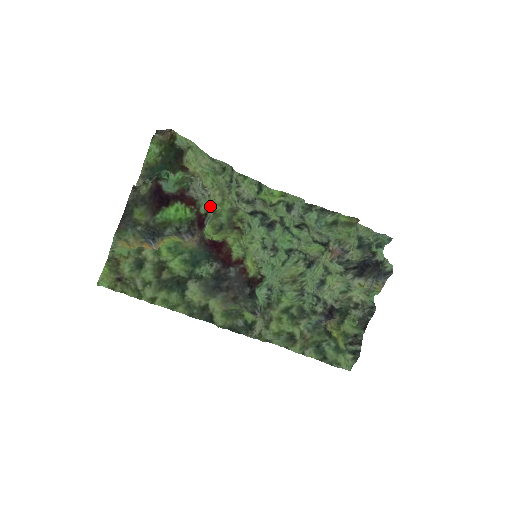
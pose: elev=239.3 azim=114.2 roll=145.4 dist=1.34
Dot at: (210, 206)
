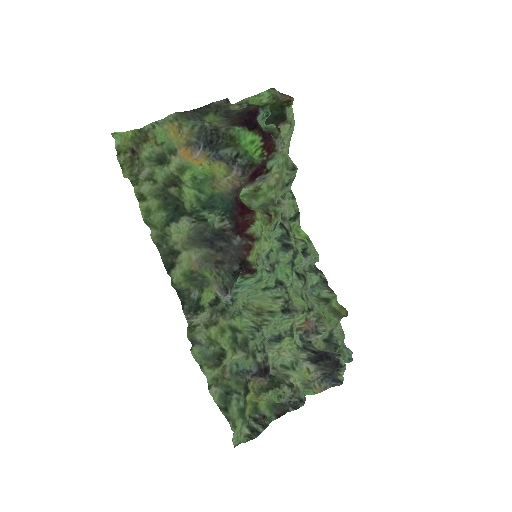
Dot at: (274, 170)
